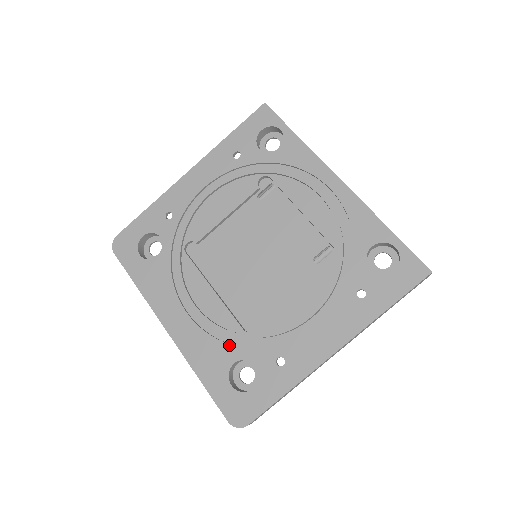
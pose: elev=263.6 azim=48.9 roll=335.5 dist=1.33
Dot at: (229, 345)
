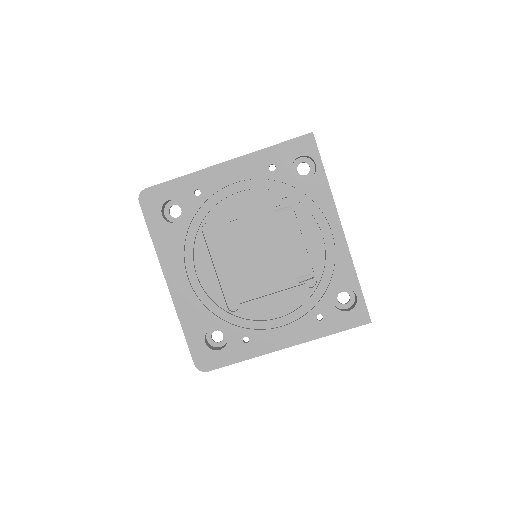
Dot at: (213, 314)
